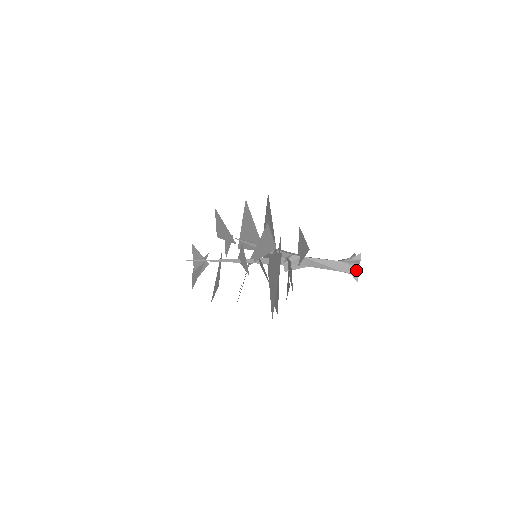
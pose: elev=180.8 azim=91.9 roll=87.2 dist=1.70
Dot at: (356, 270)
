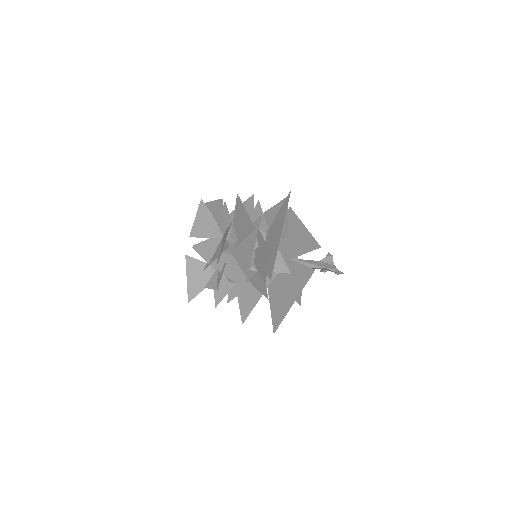
Dot at: (334, 267)
